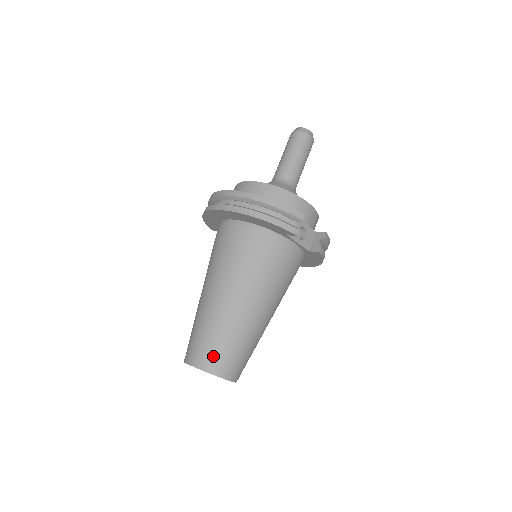
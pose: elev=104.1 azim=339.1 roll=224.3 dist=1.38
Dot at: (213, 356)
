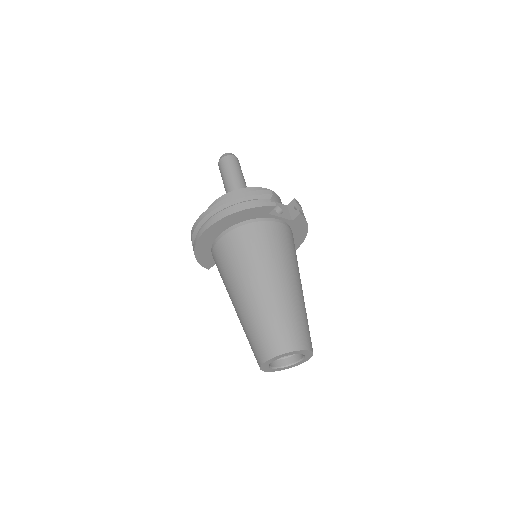
Dot at: (280, 337)
